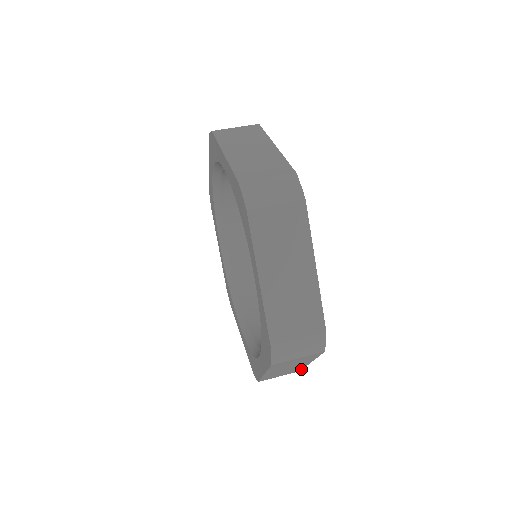
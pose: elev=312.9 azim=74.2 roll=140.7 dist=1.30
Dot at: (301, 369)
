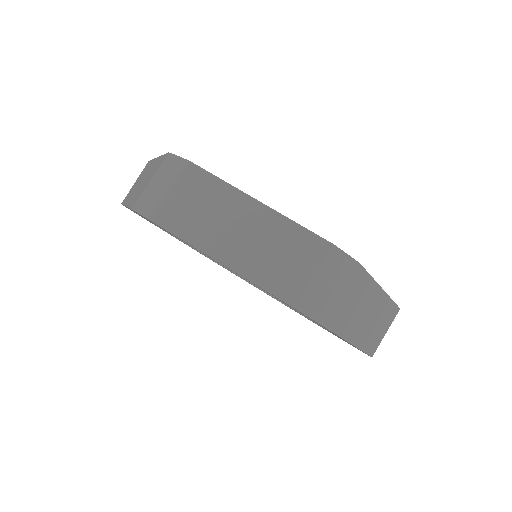
Dot at: occluded
